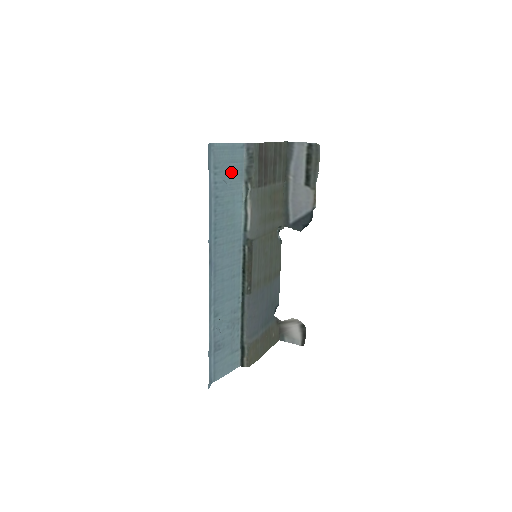
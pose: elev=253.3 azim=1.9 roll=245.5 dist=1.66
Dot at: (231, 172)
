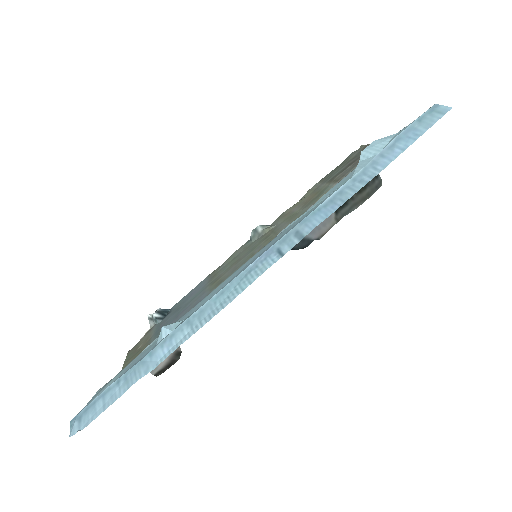
Dot at: occluded
